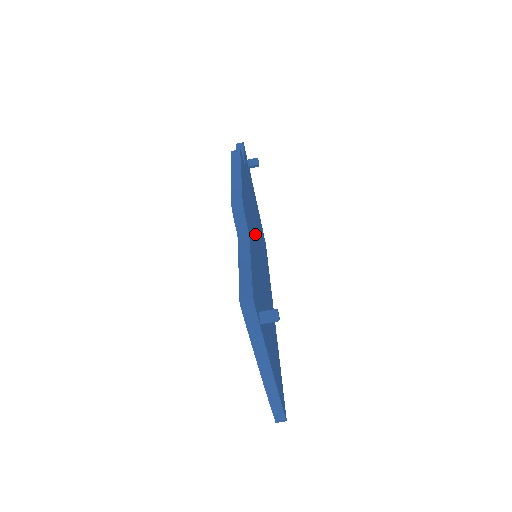
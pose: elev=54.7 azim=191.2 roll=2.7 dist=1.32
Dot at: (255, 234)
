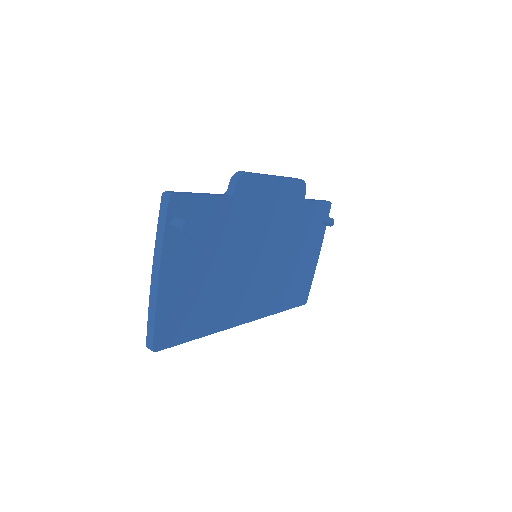
Dot at: (263, 234)
